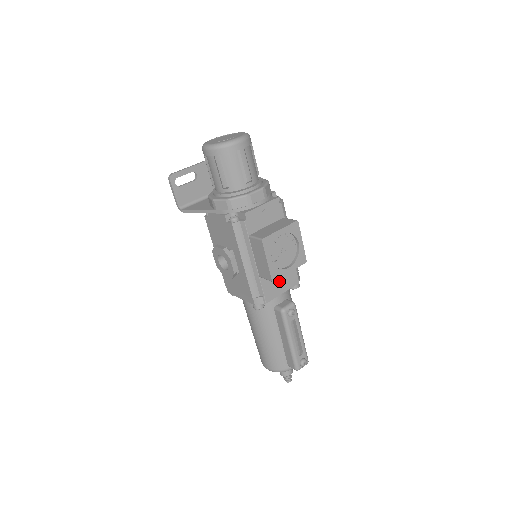
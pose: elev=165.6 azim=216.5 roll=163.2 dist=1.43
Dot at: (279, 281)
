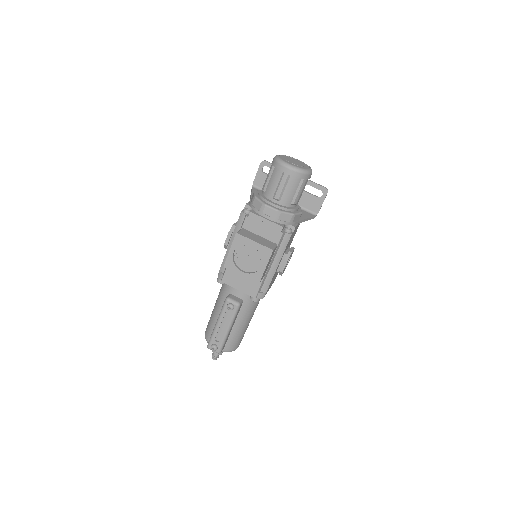
Dot at: (241, 279)
